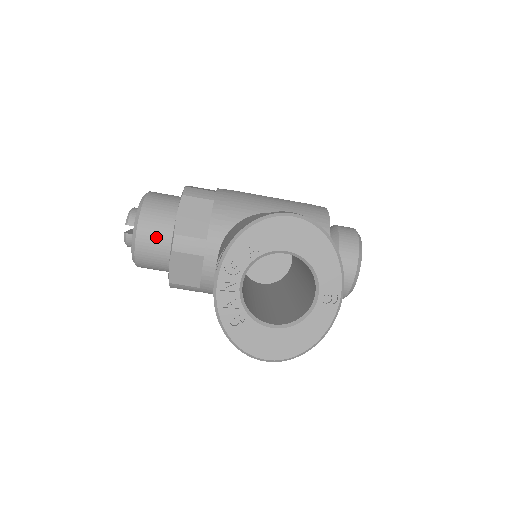
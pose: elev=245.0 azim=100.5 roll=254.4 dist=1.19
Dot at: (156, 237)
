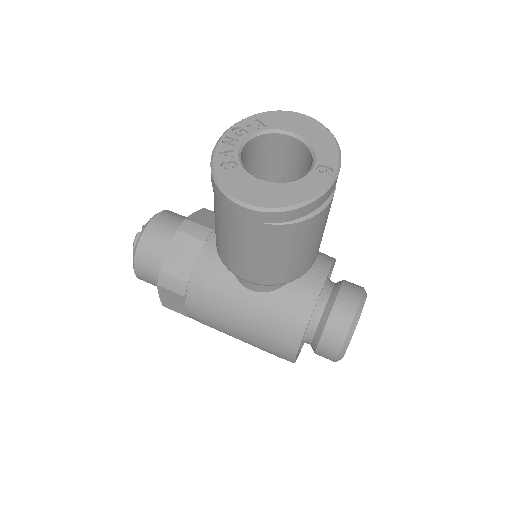
Dot at: (166, 228)
